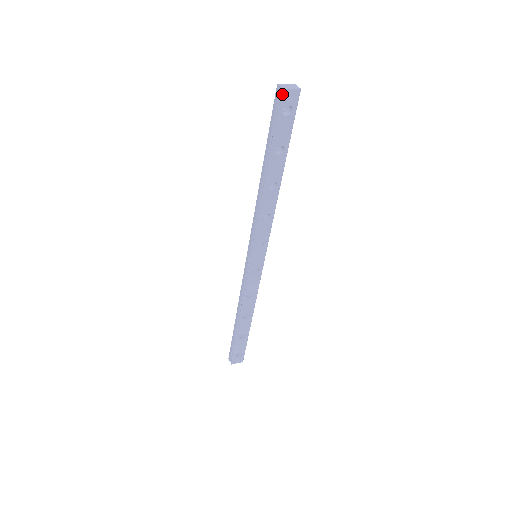
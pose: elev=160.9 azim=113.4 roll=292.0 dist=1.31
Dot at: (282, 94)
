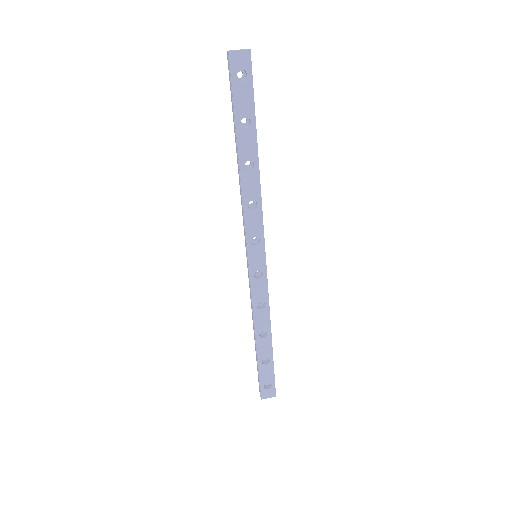
Dot at: (230, 57)
